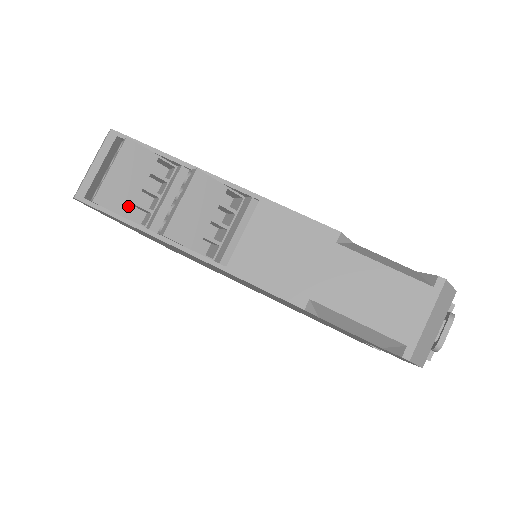
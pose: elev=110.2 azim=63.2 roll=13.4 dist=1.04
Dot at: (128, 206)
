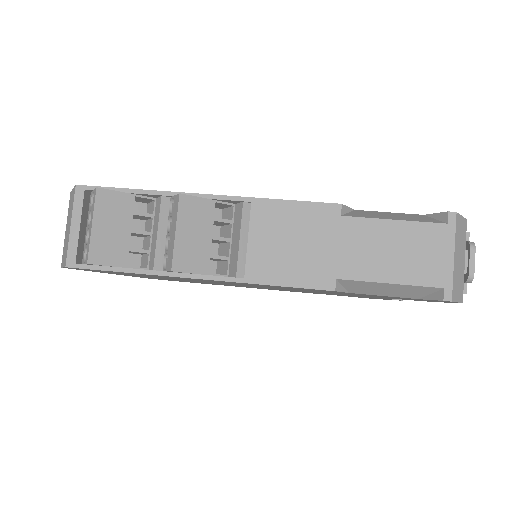
Dot at: (123, 255)
